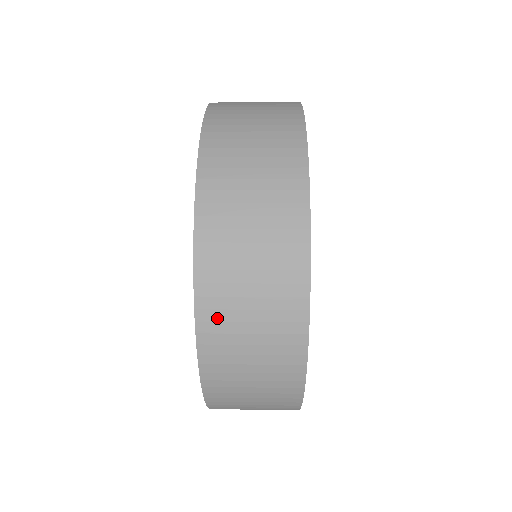
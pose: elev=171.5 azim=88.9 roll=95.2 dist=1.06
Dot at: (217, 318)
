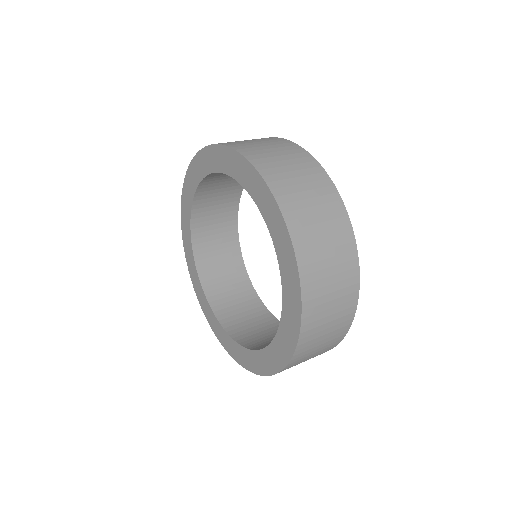
Dot at: (299, 359)
